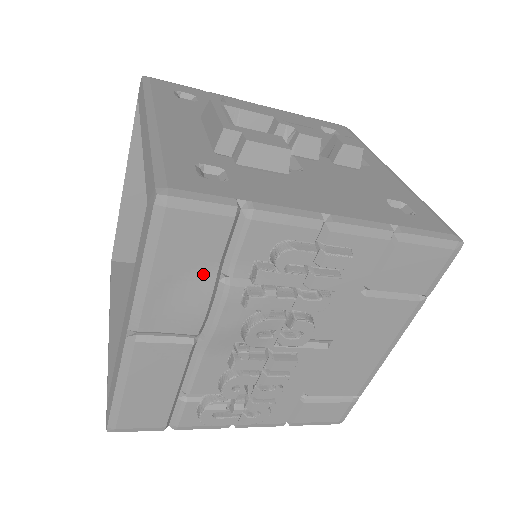
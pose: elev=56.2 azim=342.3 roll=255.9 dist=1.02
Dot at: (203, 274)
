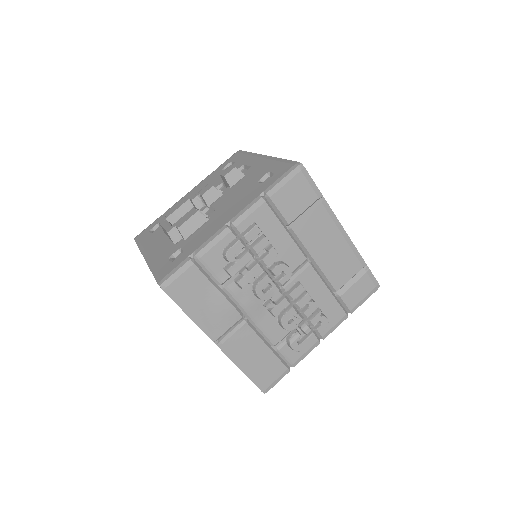
Dot at: (211, 293)
